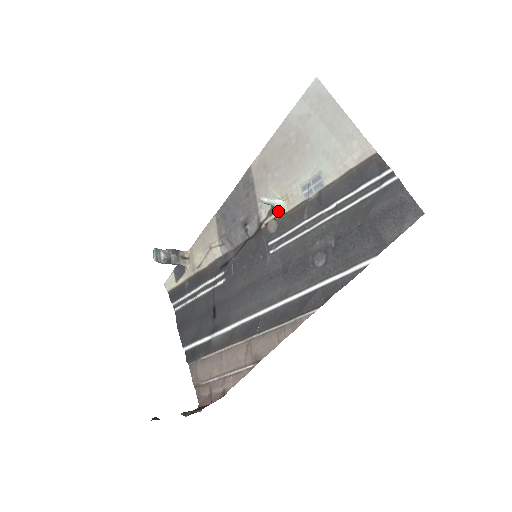
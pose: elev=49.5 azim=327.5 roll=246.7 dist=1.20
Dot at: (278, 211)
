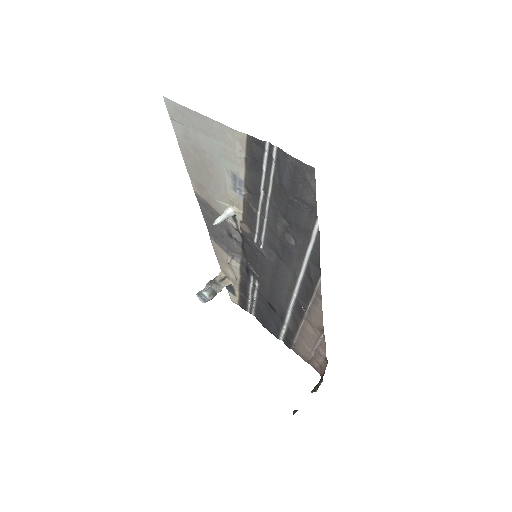
Dot at: (237, 216)
